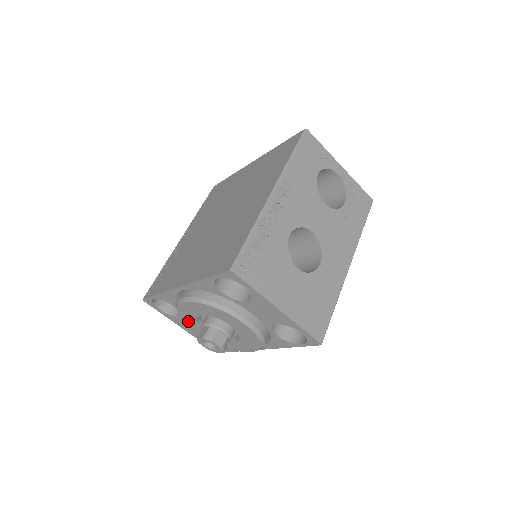
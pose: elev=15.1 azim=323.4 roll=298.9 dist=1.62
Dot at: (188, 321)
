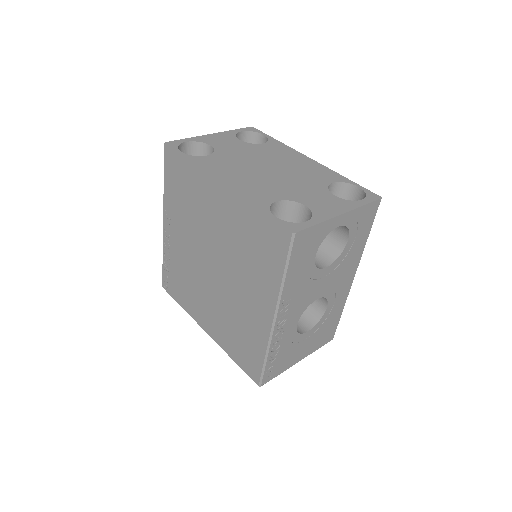
Dot at: occluded
